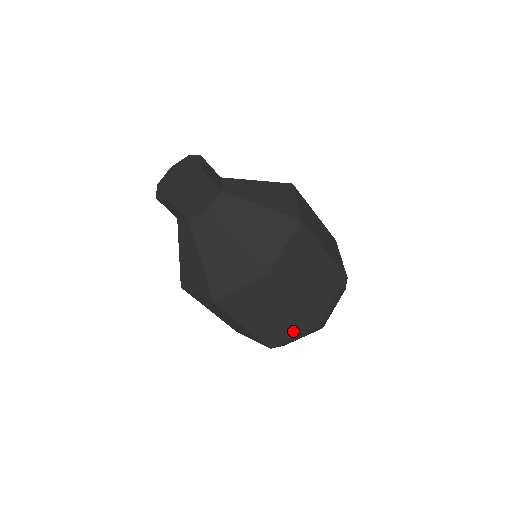
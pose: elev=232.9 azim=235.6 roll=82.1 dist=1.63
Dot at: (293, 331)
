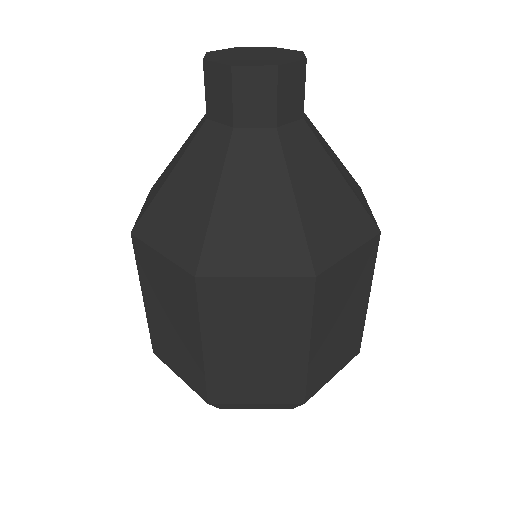
Dot at: (263, 392)
